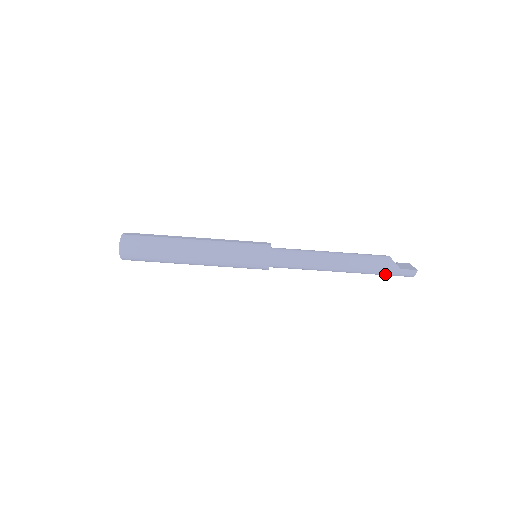
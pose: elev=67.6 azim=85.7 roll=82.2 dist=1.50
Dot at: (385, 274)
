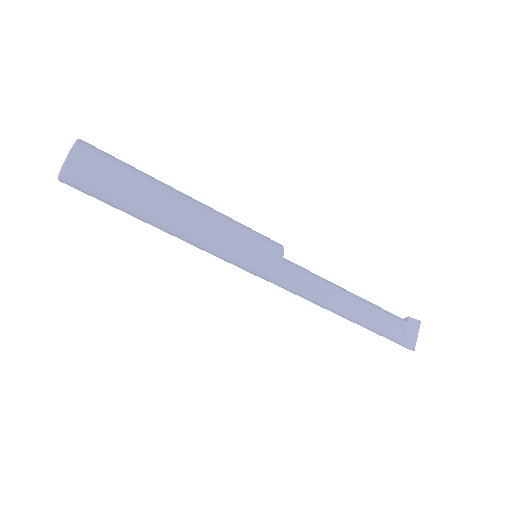
Dot at: occluded
